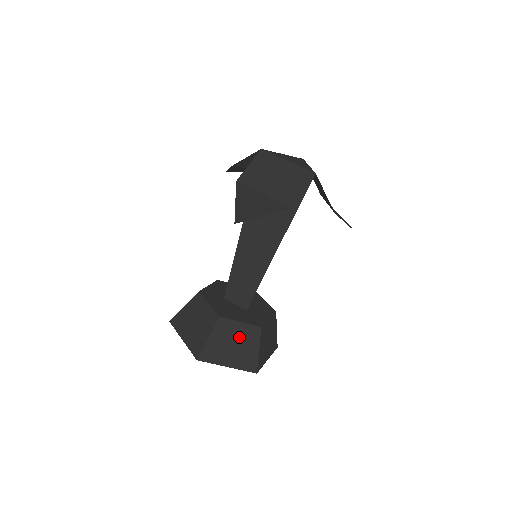
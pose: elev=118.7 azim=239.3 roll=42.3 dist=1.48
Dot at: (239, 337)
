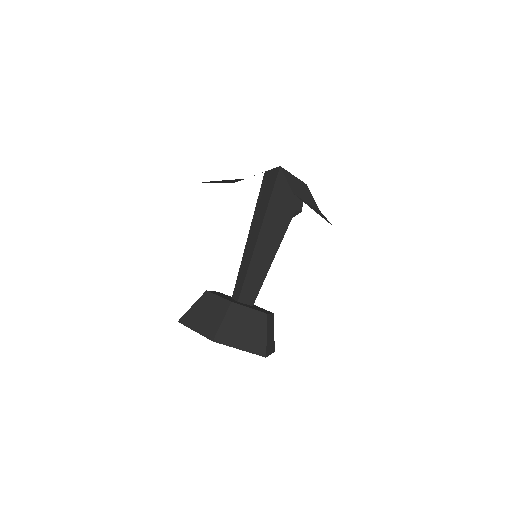
Dot at: (213, 308)
